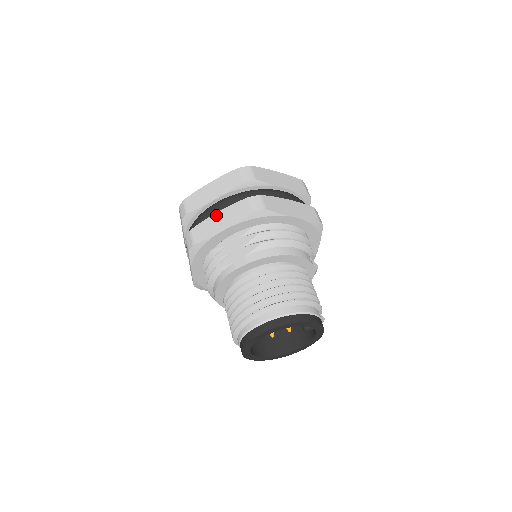
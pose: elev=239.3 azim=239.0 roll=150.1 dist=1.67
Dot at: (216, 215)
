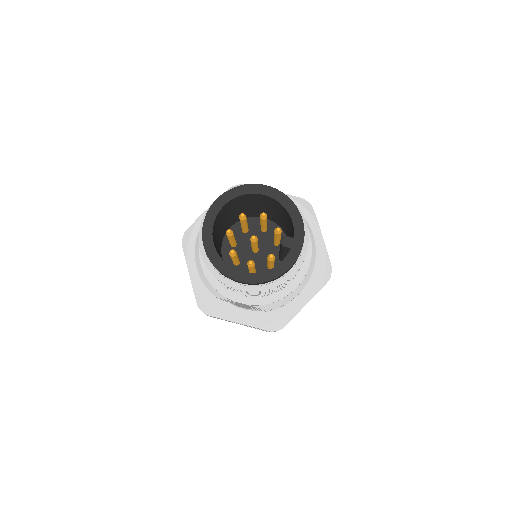
Dot at: occluded
